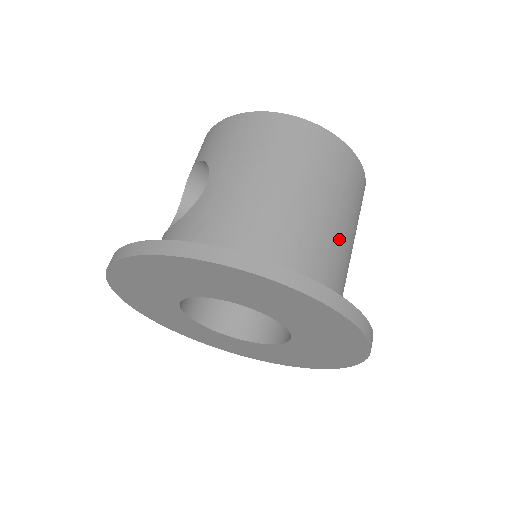
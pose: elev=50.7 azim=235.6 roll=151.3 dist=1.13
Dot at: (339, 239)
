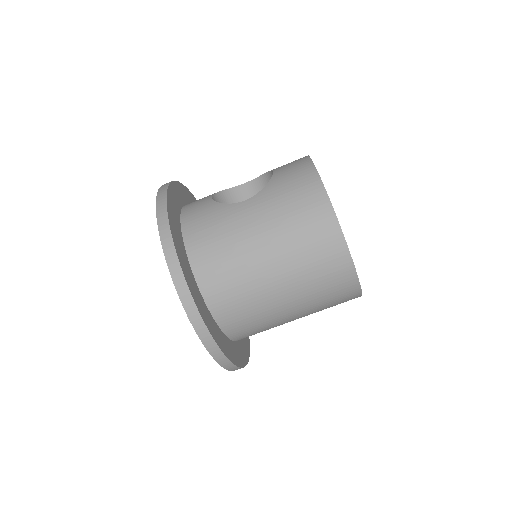
Dot at: (278, 309)
